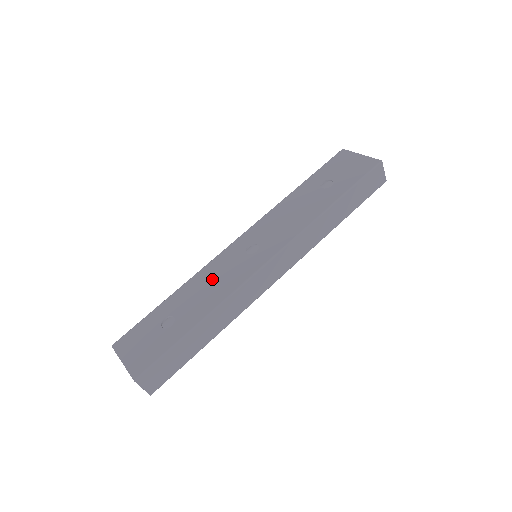
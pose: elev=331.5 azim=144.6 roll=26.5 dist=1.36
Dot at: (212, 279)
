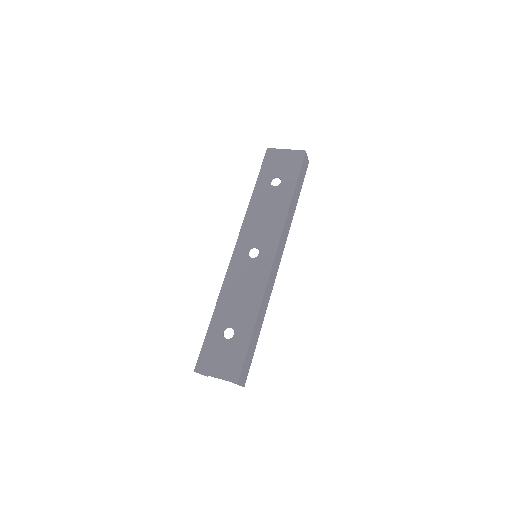
Dot at: (239, 288)
